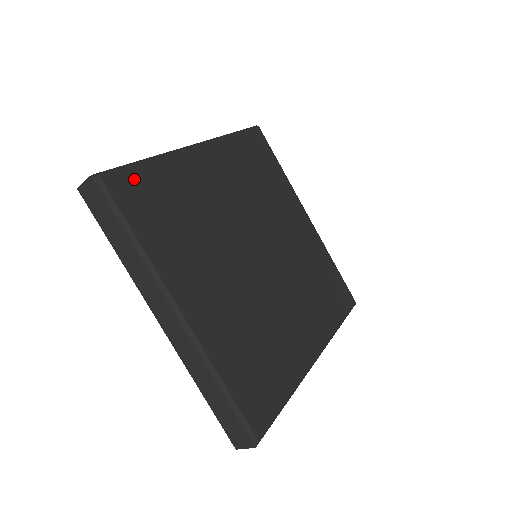
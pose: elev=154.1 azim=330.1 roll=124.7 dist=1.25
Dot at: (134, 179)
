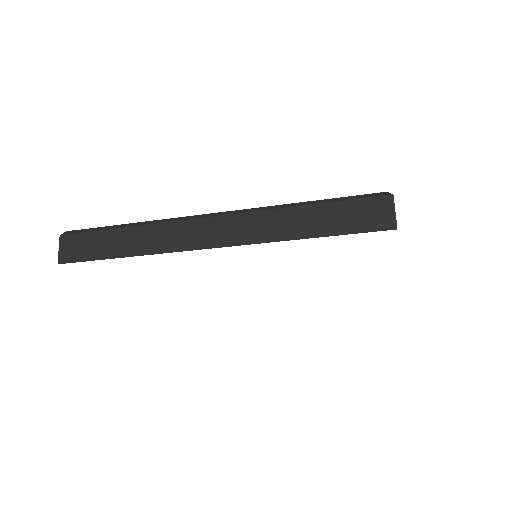
Dot at: occluded
